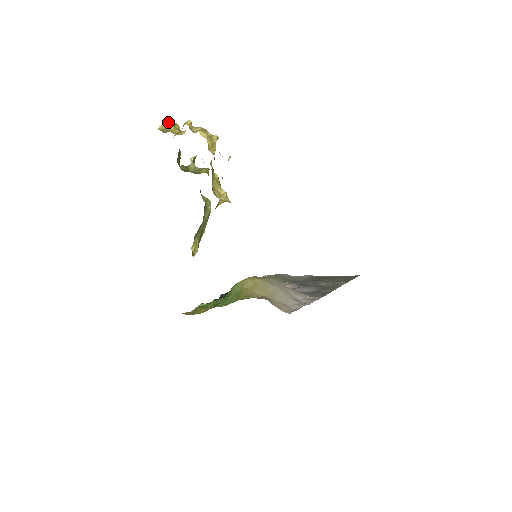
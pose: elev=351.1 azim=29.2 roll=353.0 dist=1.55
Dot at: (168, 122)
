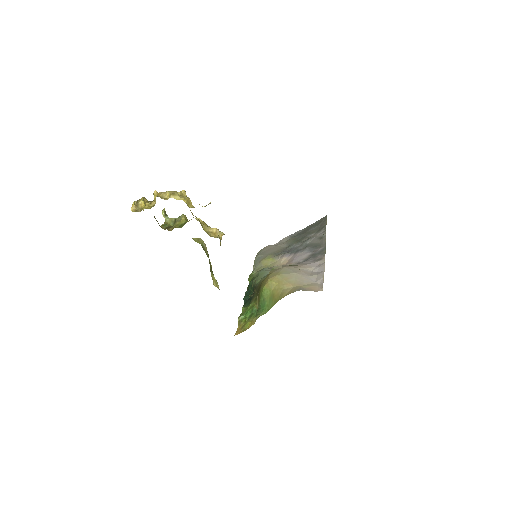
Dot at: (135, 201)
